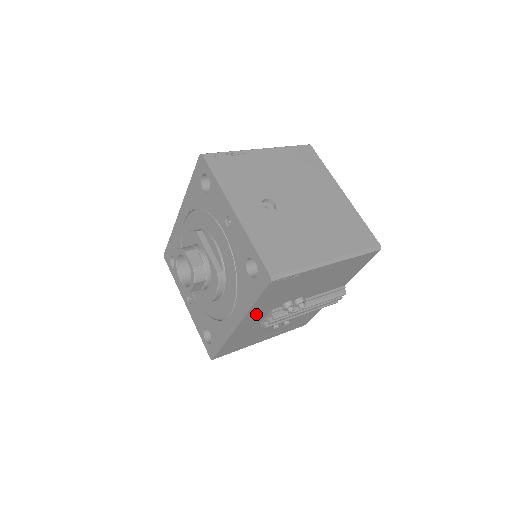
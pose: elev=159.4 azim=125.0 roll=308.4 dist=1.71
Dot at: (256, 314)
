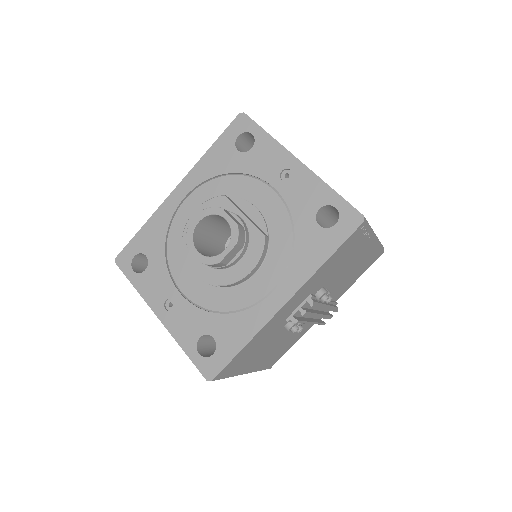
Dot at: (305, 290)
